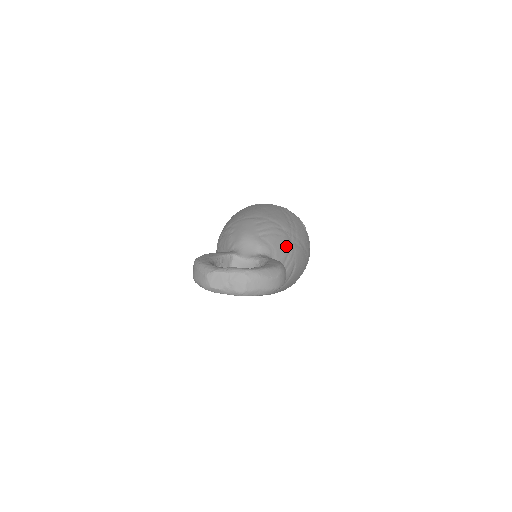
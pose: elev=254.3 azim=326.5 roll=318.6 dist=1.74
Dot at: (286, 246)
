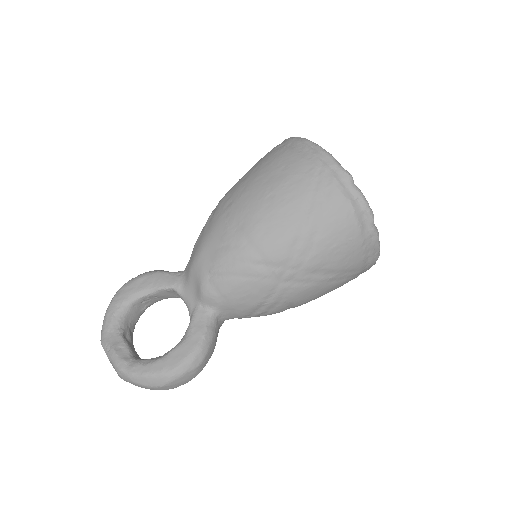
Dot at: (259, 293)
